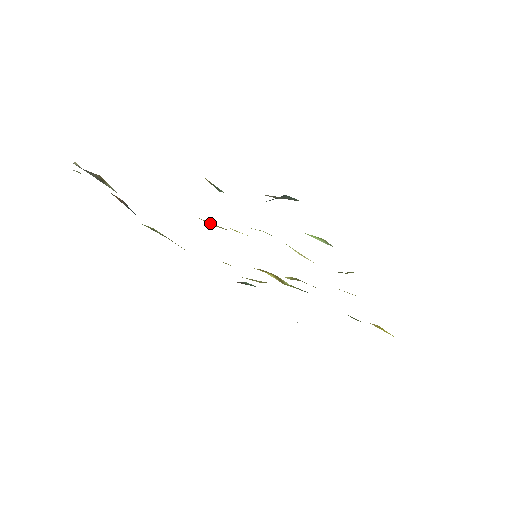
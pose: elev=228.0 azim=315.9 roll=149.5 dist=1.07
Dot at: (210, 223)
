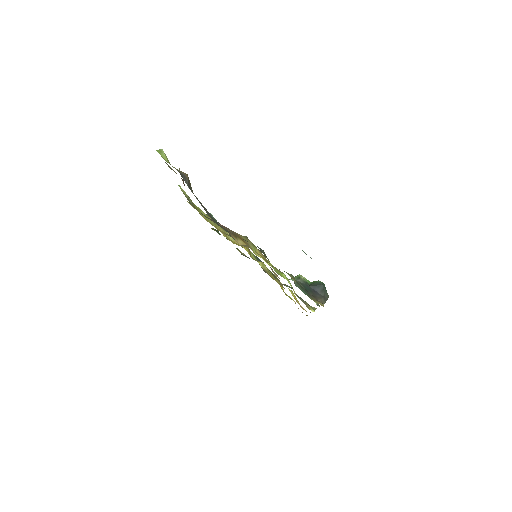
Dot at: (252, 247)
